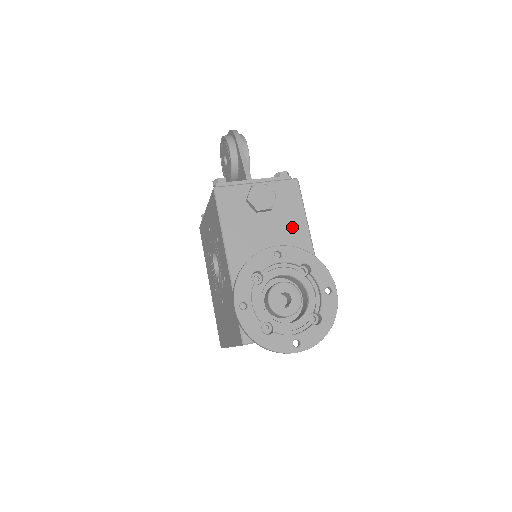
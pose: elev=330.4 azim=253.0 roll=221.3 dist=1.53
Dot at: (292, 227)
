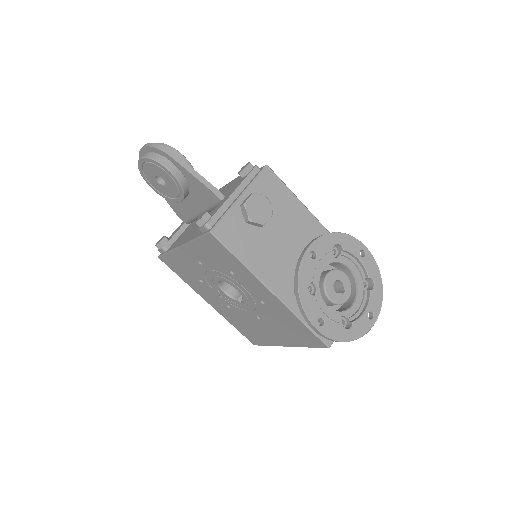
Dot at: (294, 216)
